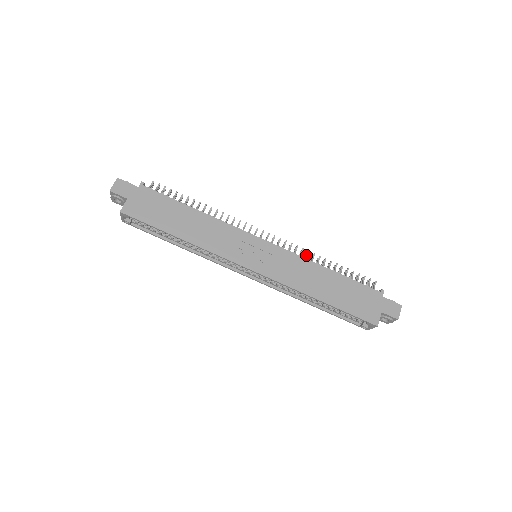
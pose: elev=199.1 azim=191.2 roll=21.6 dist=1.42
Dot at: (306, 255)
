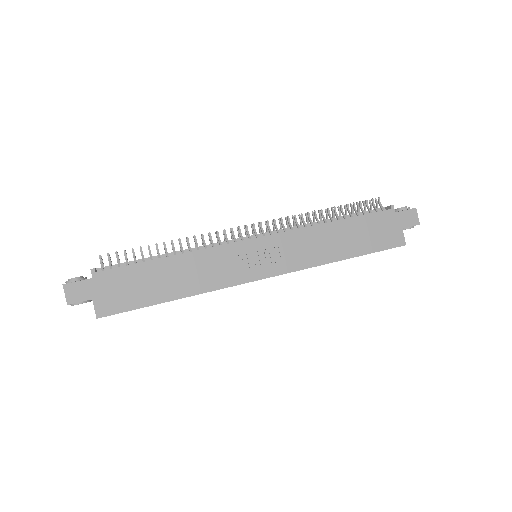
Dot at: (302, 220)
